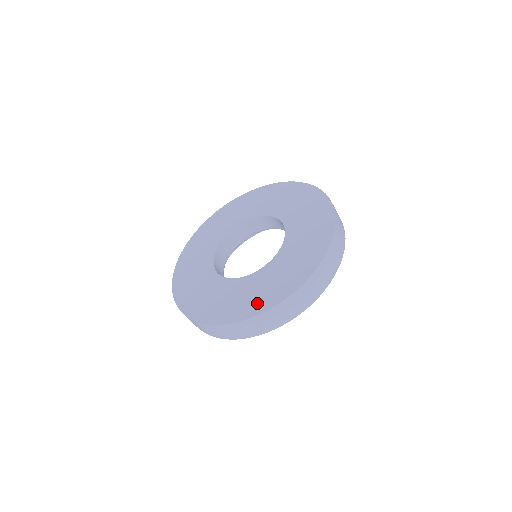
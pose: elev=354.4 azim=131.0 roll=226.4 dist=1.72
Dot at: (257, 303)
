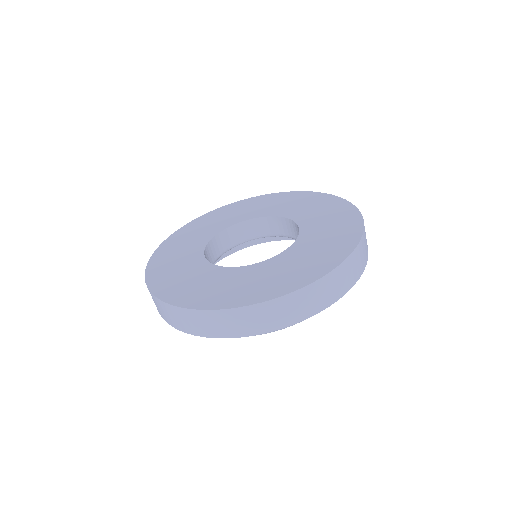
Dot at: (231, 296)
